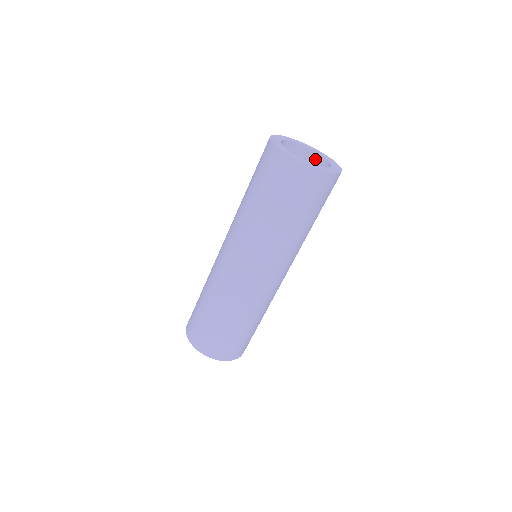
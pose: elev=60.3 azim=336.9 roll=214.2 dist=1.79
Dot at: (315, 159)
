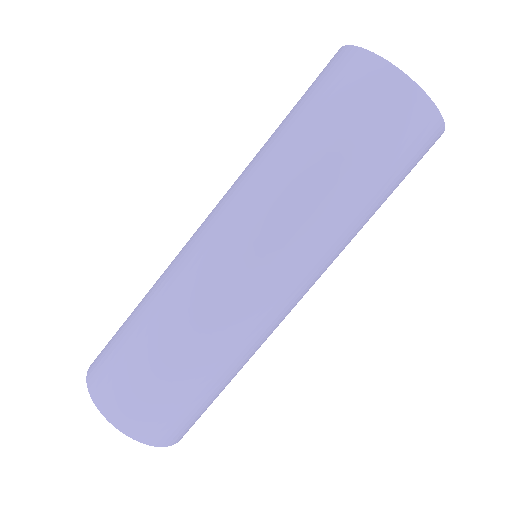
Dot at: occluded
